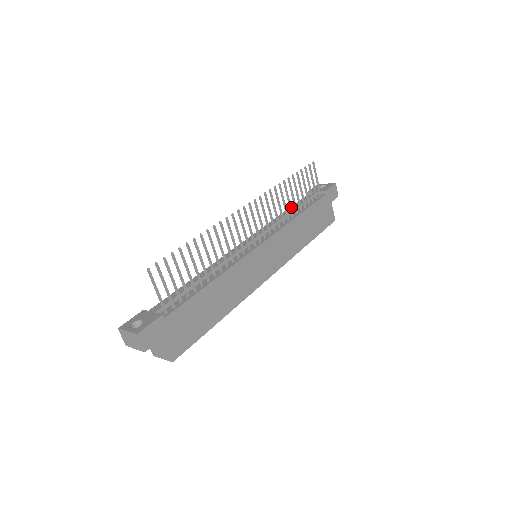
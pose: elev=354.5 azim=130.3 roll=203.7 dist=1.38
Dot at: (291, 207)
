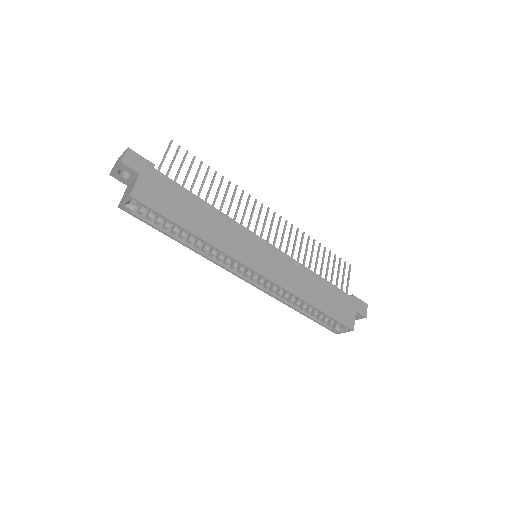
Dot at: occluded
